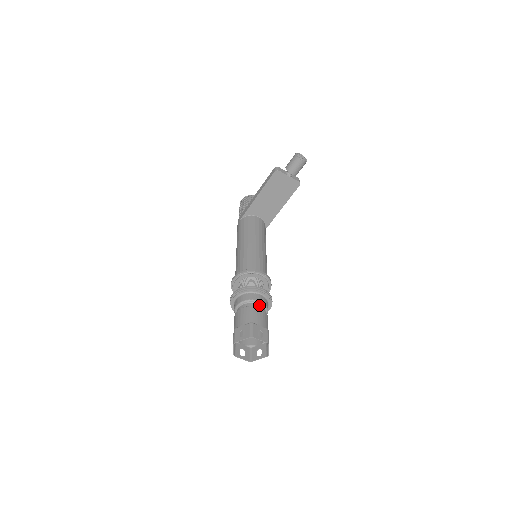
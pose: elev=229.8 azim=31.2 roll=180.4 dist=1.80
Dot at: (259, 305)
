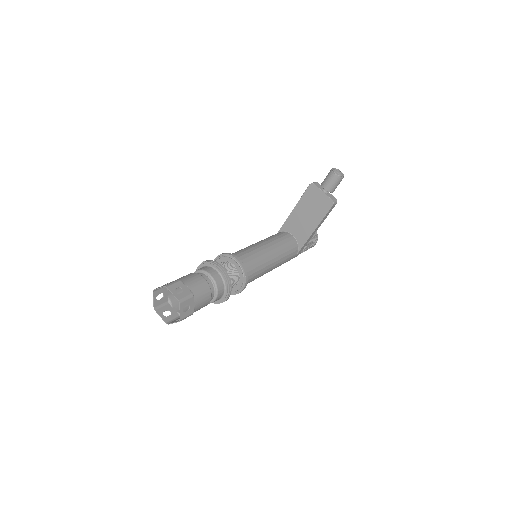
Dot at: (208, 278)
